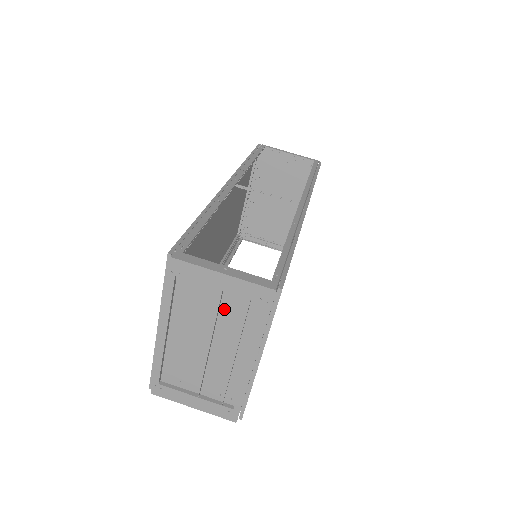
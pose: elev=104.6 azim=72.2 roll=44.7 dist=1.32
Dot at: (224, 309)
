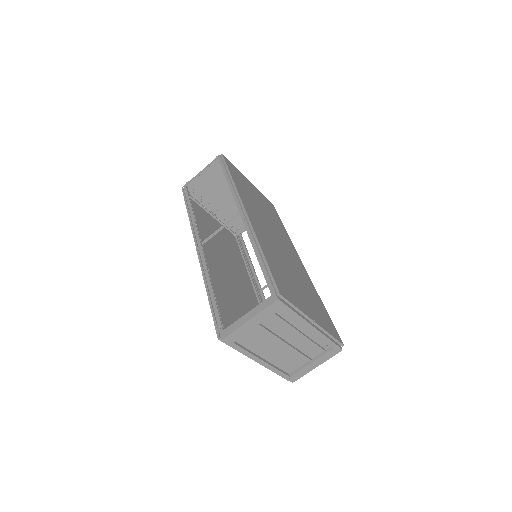
Dot at: (270, 327)
